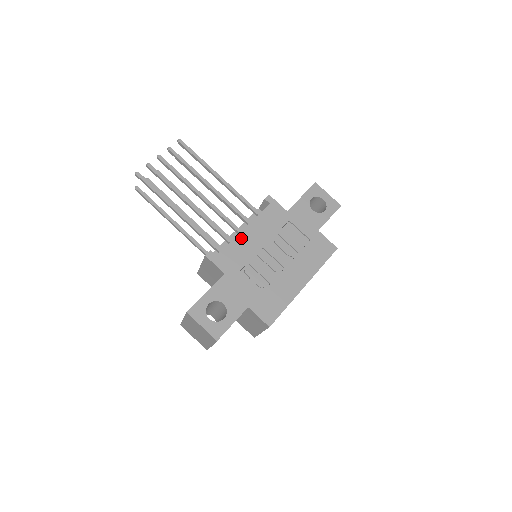
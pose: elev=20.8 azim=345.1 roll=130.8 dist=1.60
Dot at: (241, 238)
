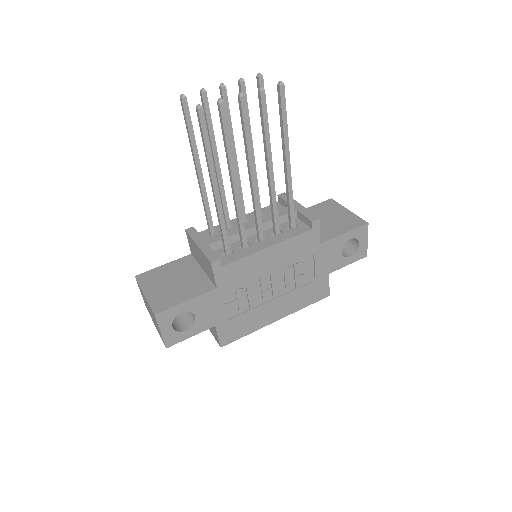
Dot at: (258, 256)
